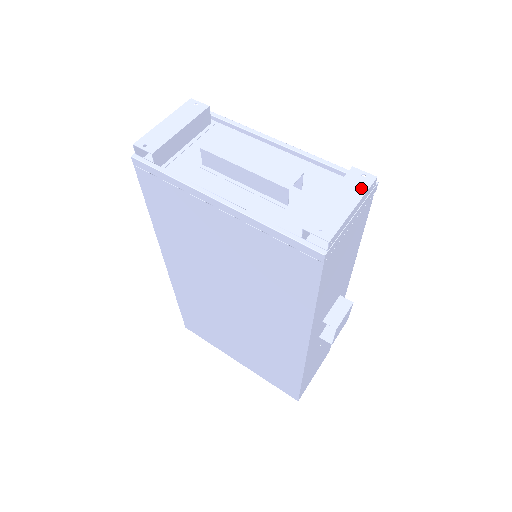
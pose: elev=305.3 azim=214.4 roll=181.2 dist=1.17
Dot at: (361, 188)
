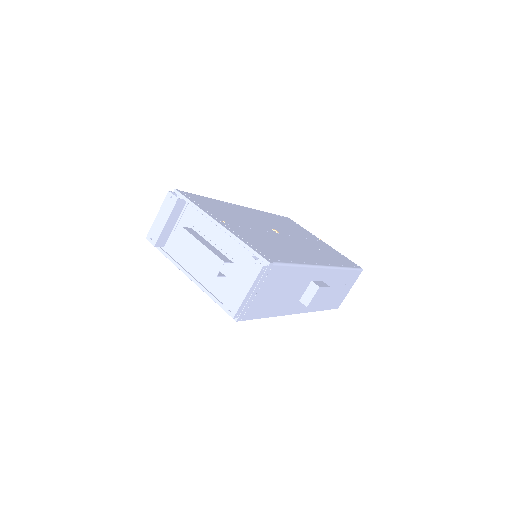
Dot at: (253, 276)
